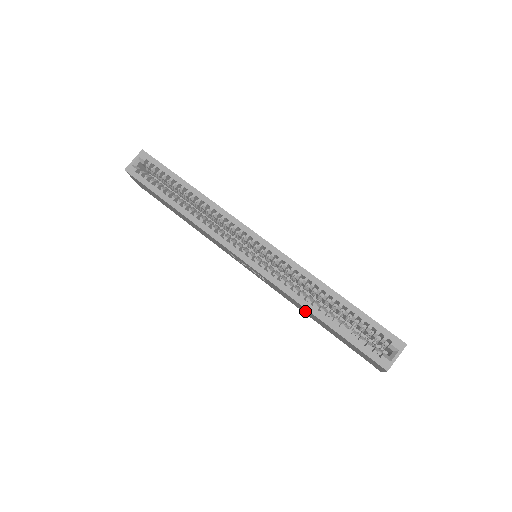
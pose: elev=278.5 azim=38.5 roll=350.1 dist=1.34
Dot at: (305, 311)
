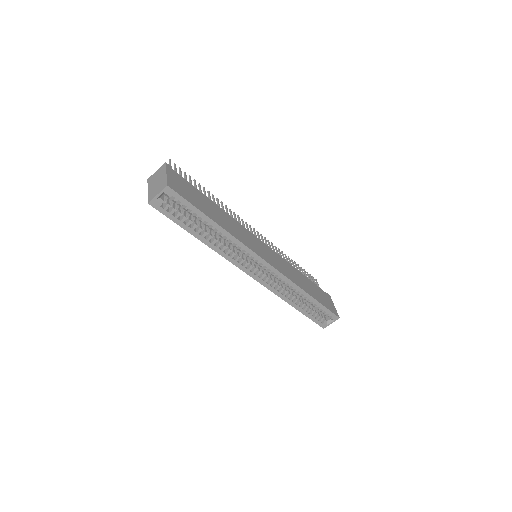
Dot at: occluded
